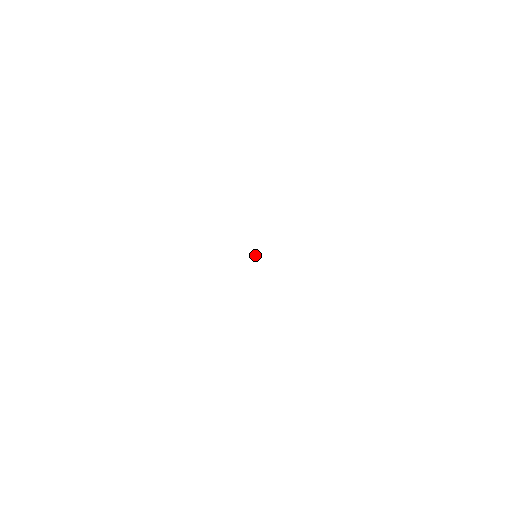
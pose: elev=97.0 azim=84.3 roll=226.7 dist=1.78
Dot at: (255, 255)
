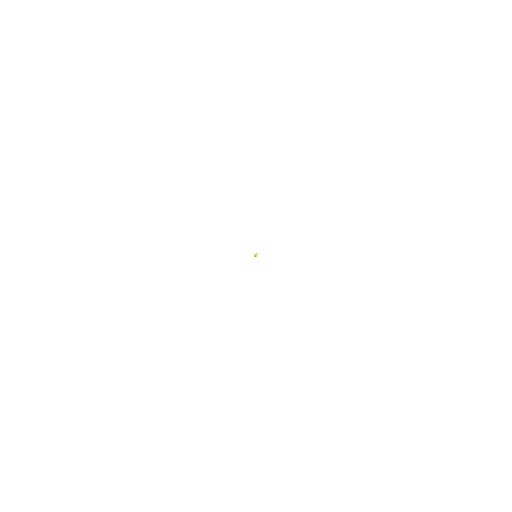
Dot at: (255, 255)
